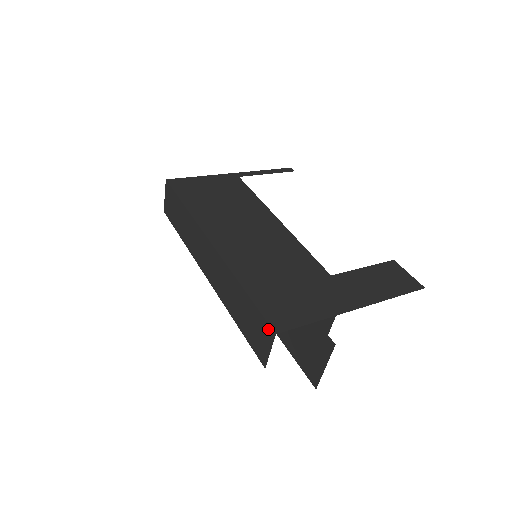
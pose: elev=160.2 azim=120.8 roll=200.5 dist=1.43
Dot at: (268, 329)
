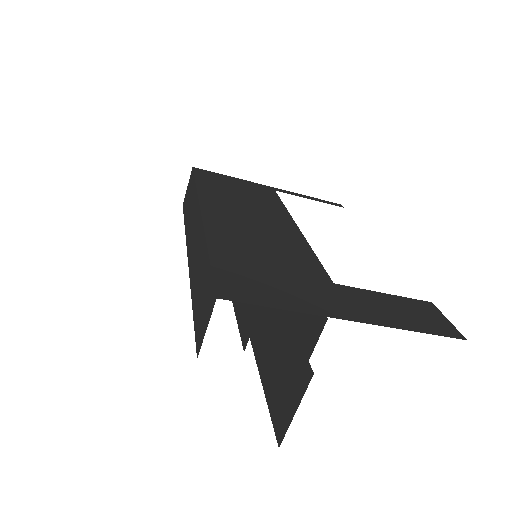
Dot at: (212, 295)
